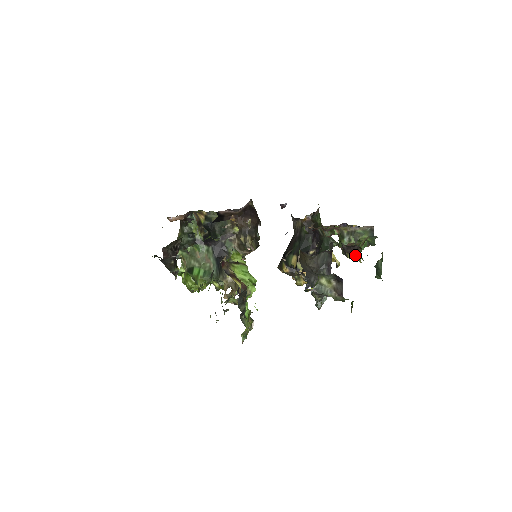
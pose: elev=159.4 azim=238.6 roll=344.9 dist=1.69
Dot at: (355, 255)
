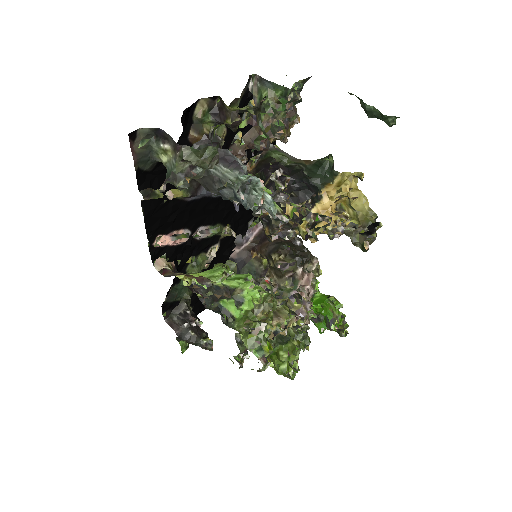
Dot at: (227, 112)
